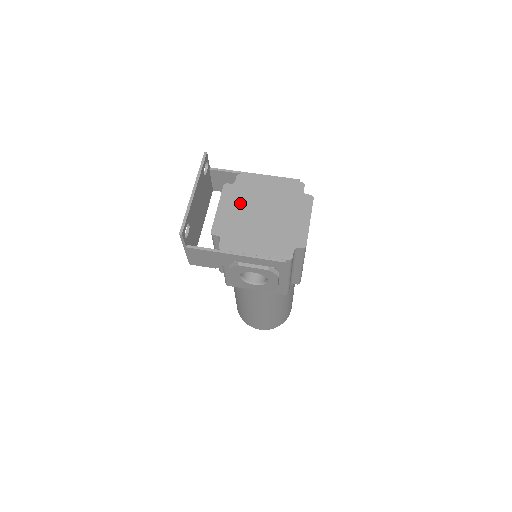
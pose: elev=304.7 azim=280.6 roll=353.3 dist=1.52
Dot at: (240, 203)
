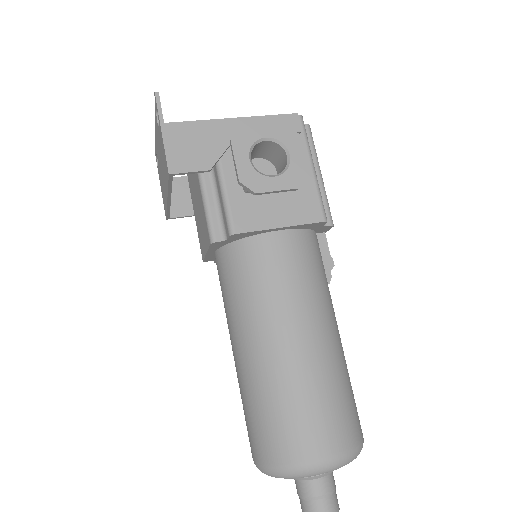
Dot at: occluded
